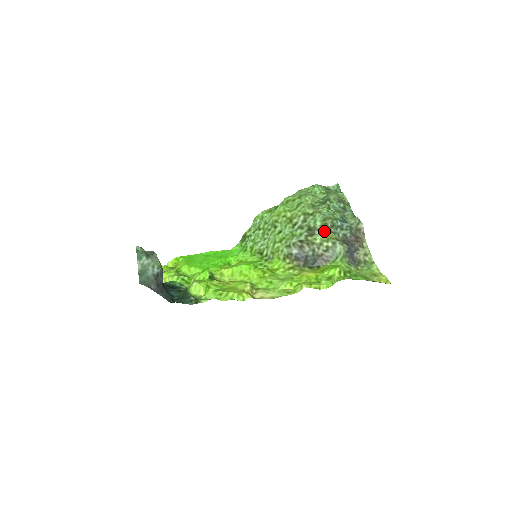
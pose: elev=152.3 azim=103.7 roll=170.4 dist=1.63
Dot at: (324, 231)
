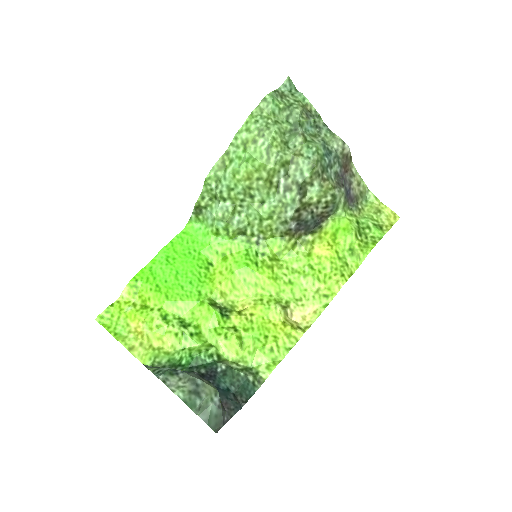
Dot at: (317, 183)
